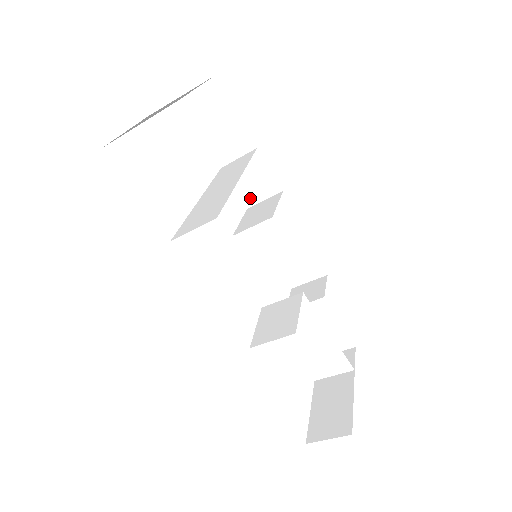
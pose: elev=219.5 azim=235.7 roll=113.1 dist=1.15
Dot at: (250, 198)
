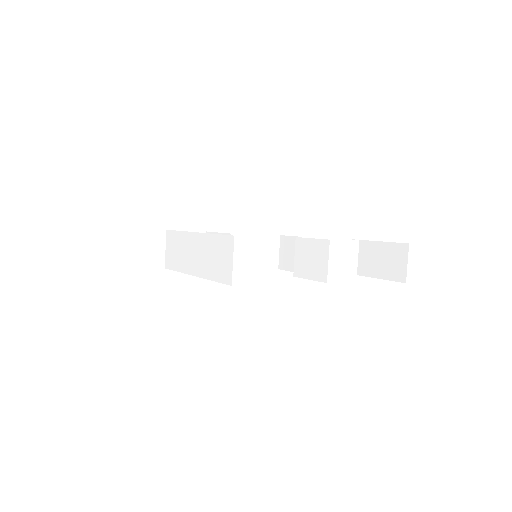
Dot at: occluded
